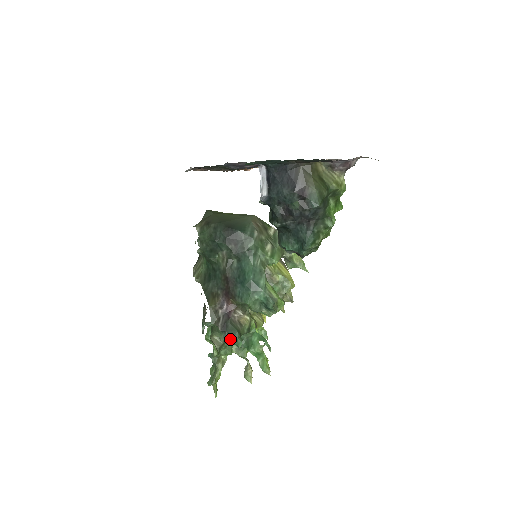
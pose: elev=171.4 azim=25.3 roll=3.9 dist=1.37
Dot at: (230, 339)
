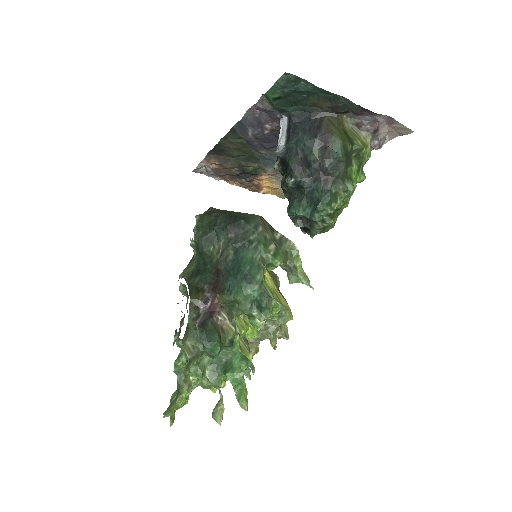
Dot at: (207, 340)
